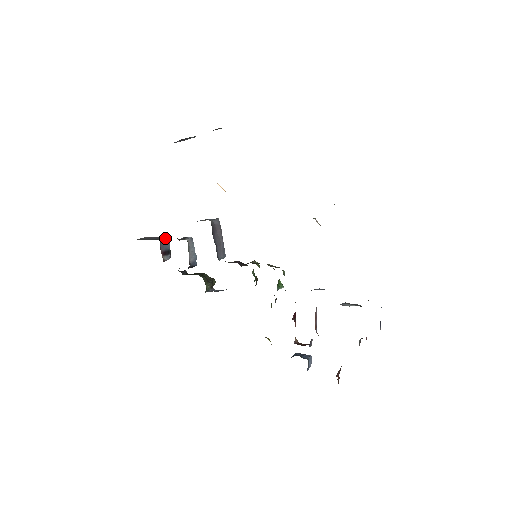
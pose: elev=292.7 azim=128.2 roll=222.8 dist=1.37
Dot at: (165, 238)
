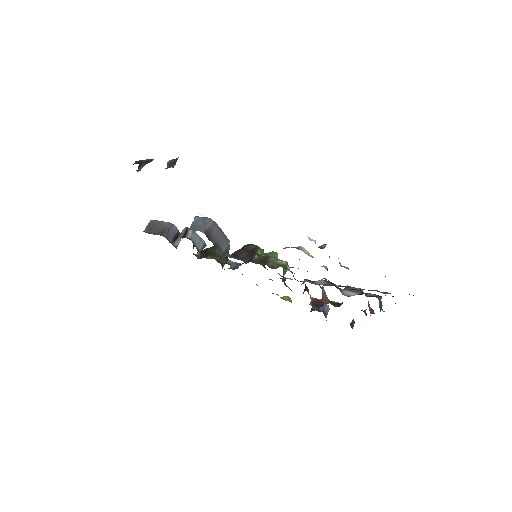
Dot at: (169, 228)
